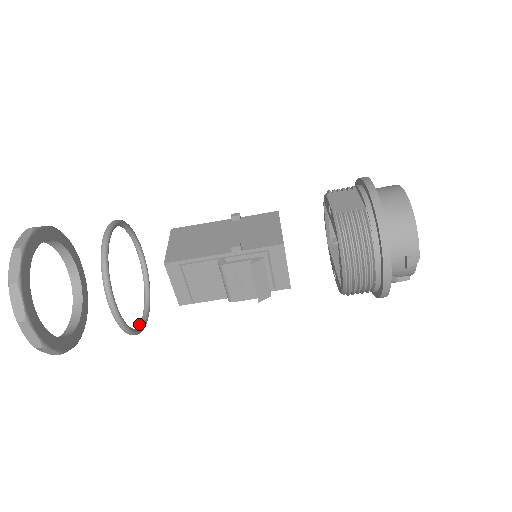
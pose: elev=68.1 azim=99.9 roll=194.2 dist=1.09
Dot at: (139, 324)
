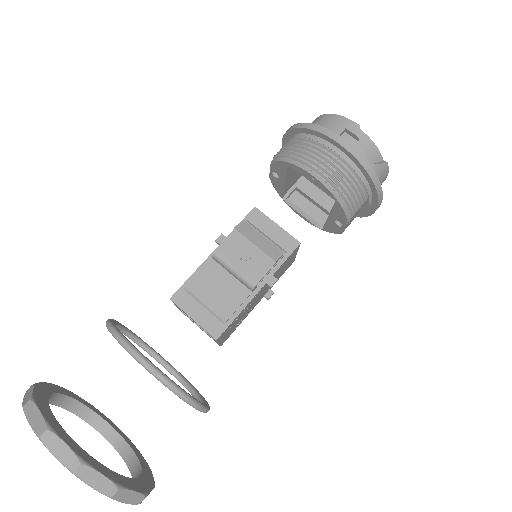
Dot at: occluded
